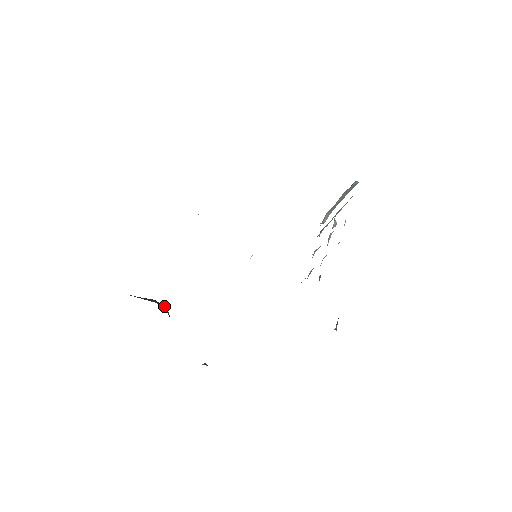
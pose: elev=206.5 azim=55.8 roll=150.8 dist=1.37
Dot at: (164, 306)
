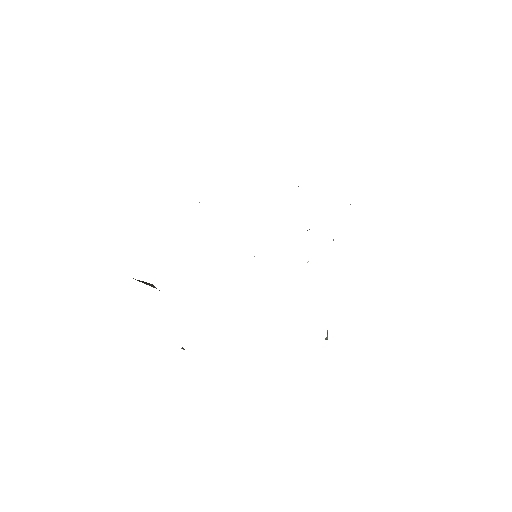
Dot at: occluded
